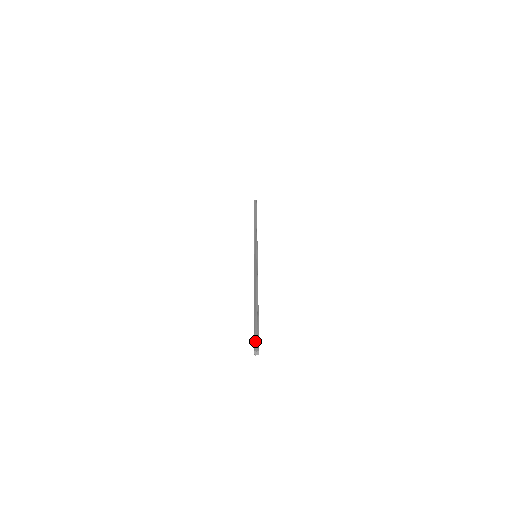
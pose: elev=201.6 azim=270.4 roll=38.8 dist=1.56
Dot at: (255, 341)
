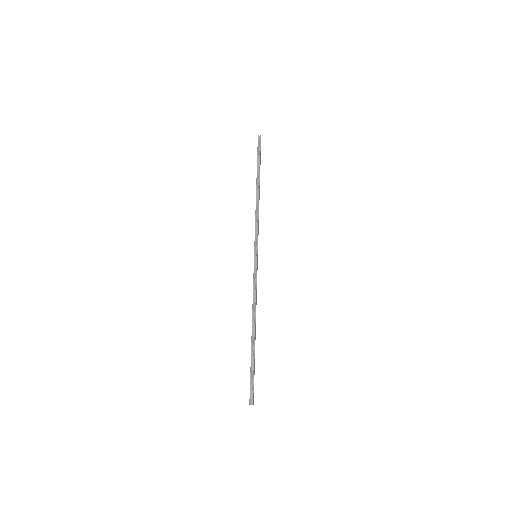
Dot at: (250, 392)
